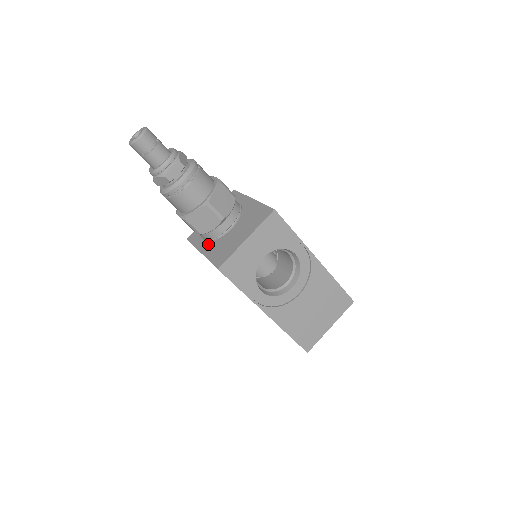
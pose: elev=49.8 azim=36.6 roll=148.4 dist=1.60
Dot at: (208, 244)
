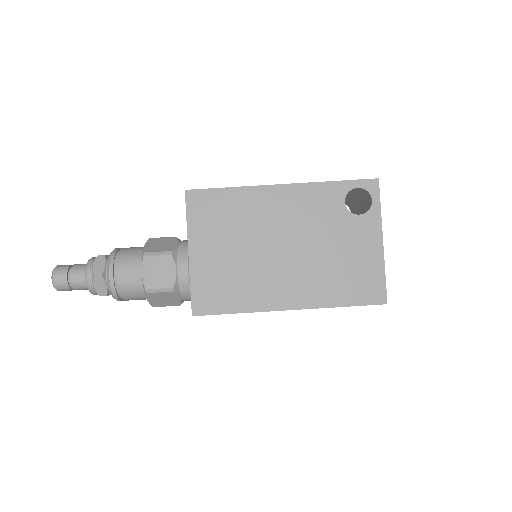
Dot at: occluded
